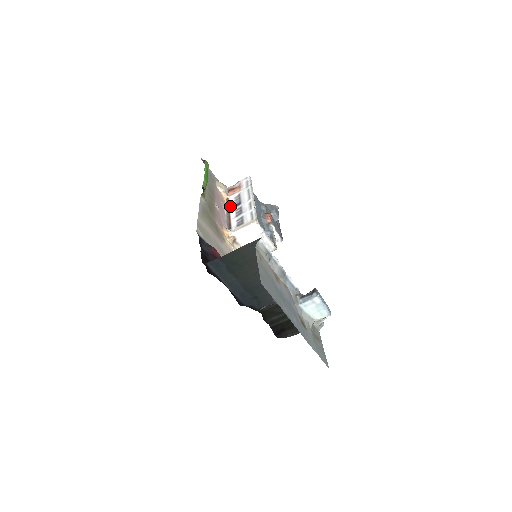
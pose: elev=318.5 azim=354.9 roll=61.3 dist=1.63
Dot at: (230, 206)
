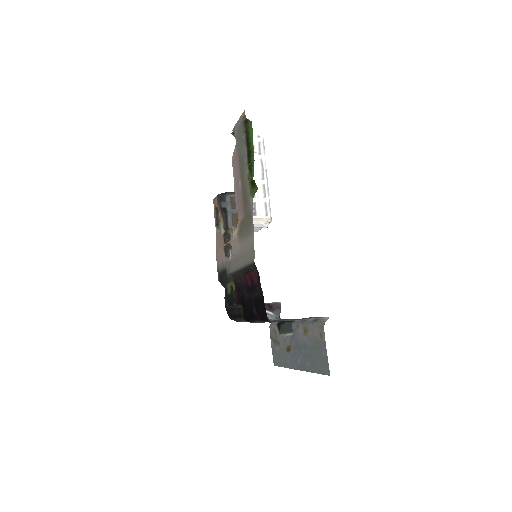
Dot at: occluded
